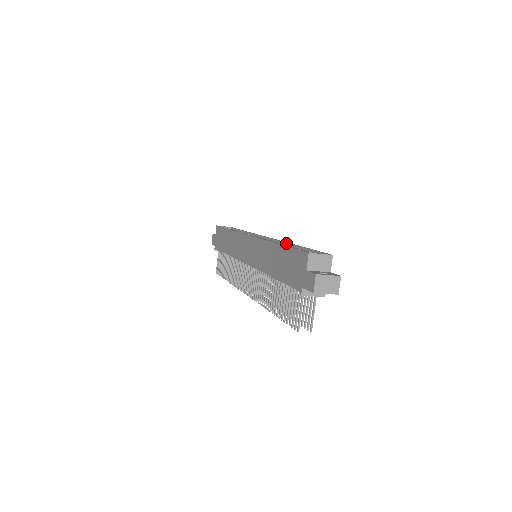
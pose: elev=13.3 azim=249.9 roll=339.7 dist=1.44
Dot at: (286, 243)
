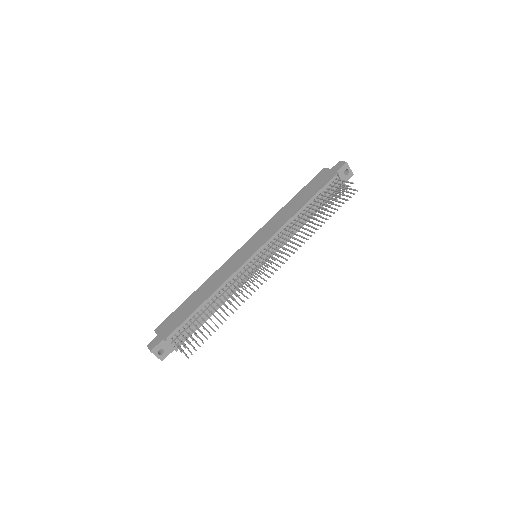
Dot at: occluded
